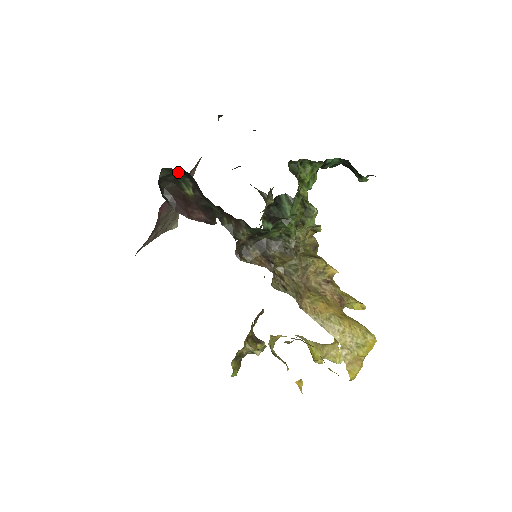
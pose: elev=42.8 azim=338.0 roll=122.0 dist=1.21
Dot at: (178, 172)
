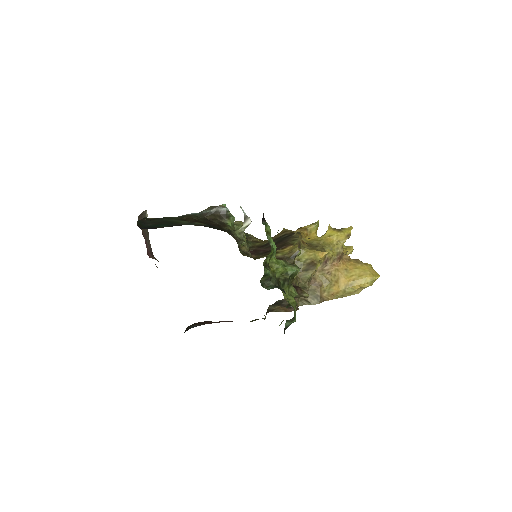
Dot at: occluded
